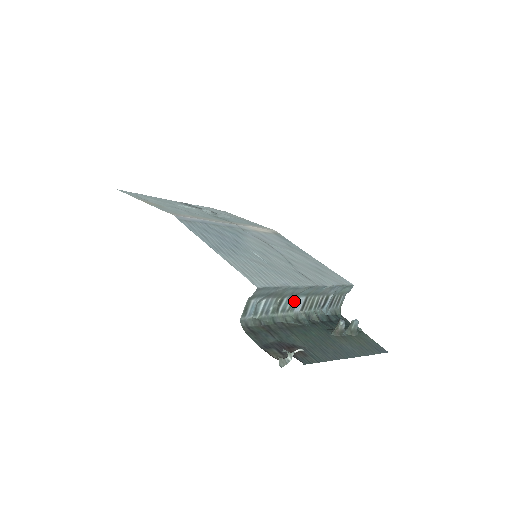
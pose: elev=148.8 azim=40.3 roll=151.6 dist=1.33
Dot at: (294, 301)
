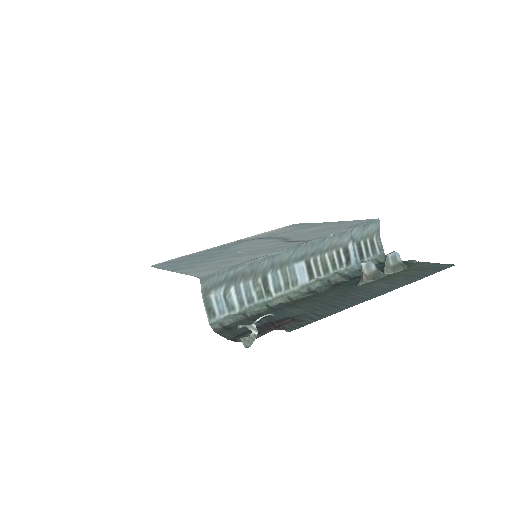
Dot at: (287, 273)
